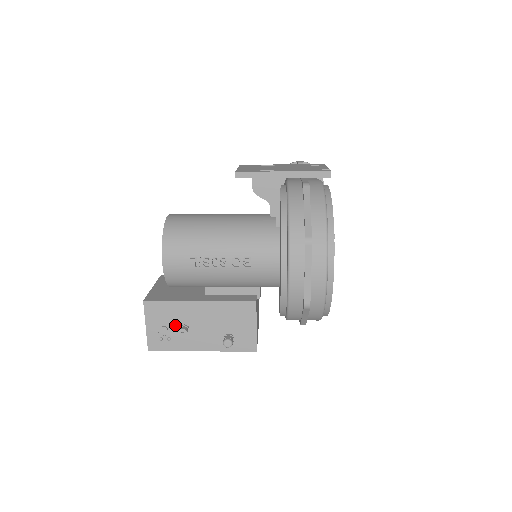
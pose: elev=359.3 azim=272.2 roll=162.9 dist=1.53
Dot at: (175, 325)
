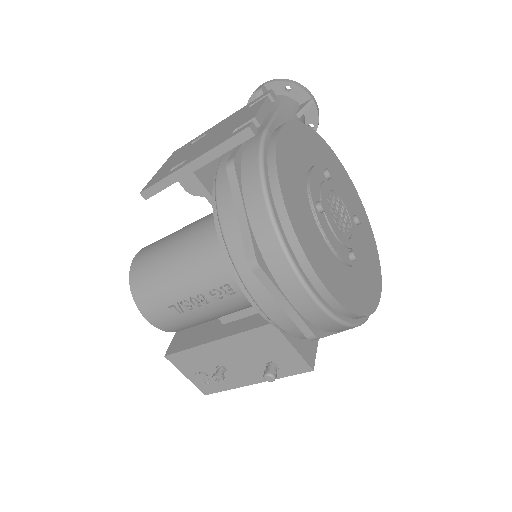
Dot at: (210, 368)
